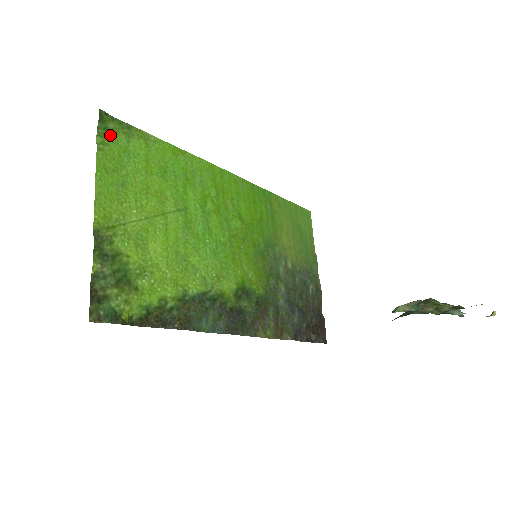
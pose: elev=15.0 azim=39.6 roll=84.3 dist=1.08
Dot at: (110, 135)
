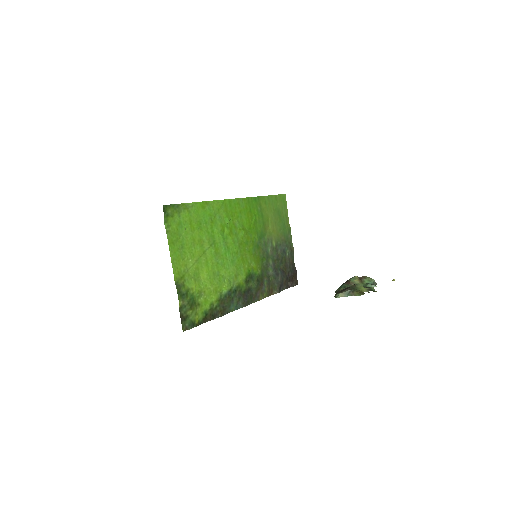
Dot at: (170, 218)
